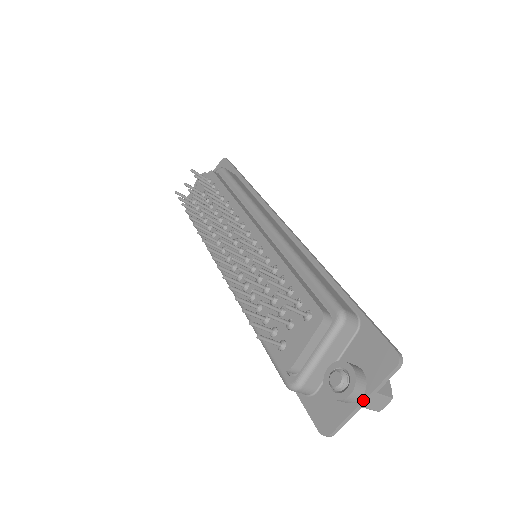
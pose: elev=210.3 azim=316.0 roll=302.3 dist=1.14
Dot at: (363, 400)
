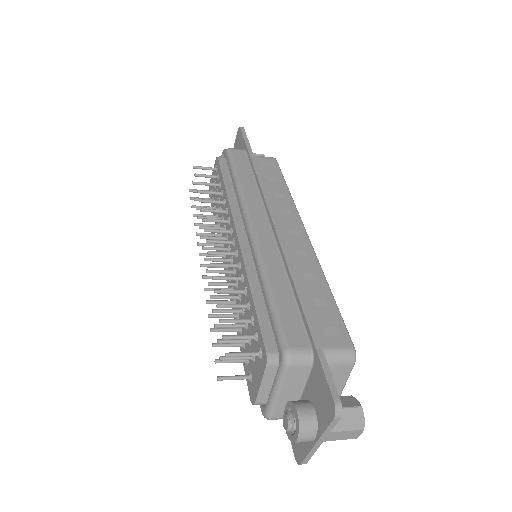
Dot at: (316, 442)
